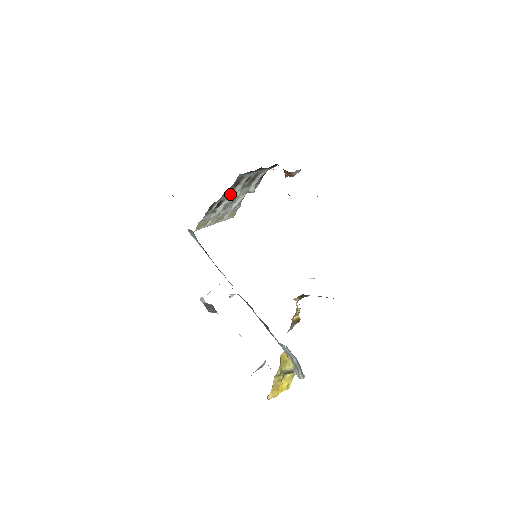
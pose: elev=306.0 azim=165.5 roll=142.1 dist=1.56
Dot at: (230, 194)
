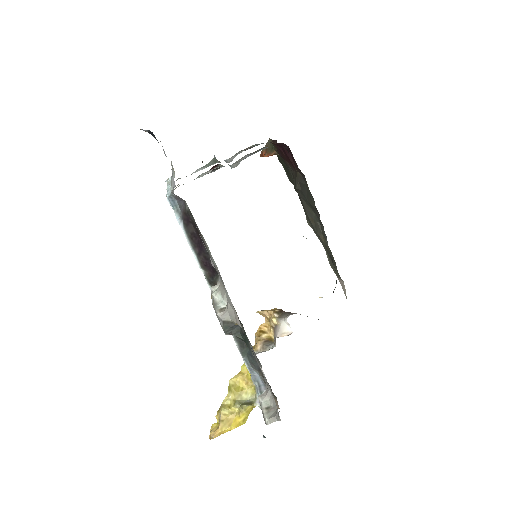
Dot at: (235, 162)
